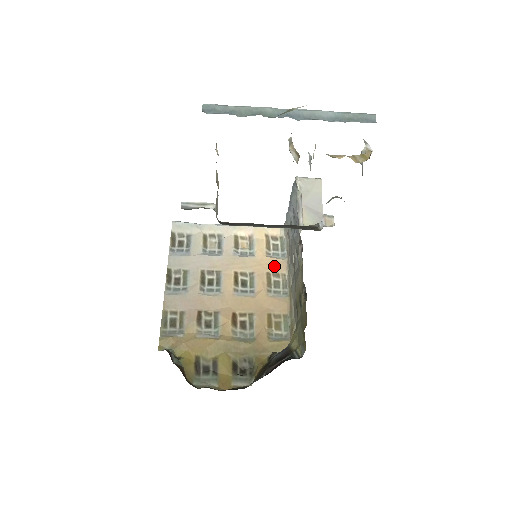
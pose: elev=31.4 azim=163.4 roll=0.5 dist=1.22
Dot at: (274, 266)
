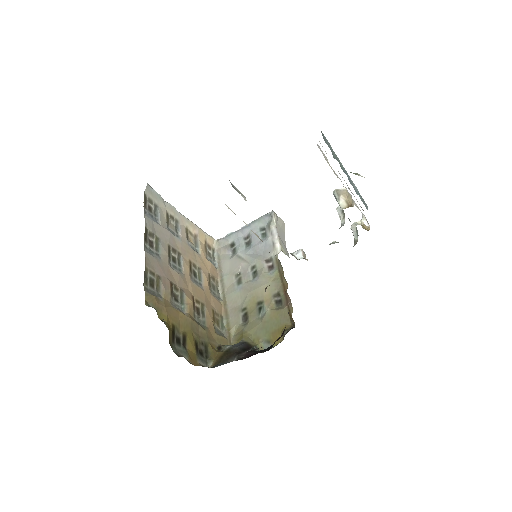
Dot at: (212, 270)
